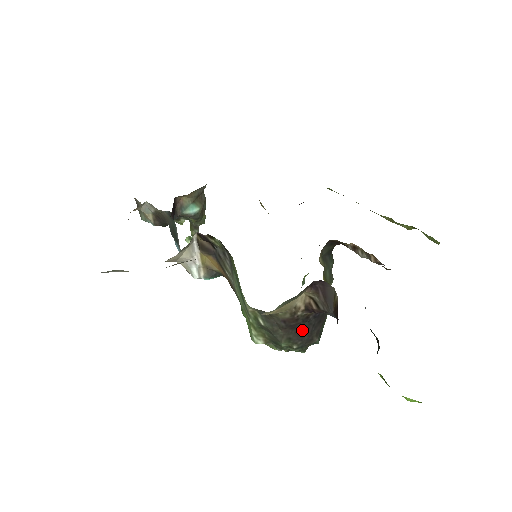
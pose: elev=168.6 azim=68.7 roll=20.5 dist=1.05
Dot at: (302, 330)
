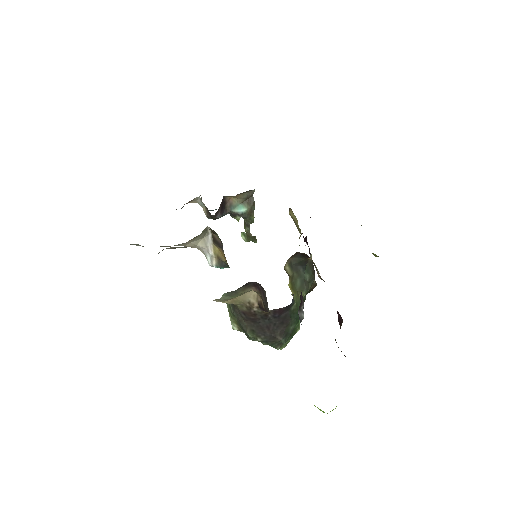
Dot at: (263, 326)
